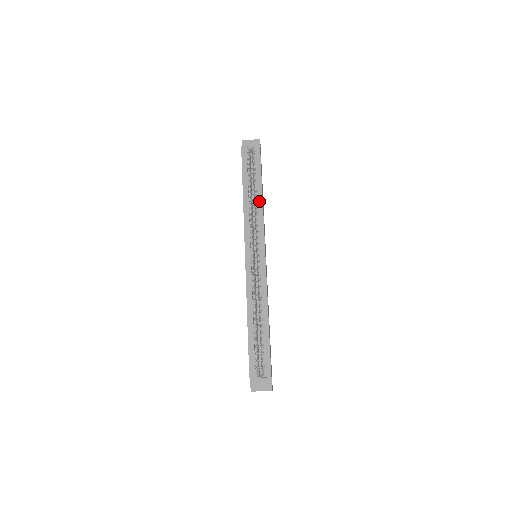
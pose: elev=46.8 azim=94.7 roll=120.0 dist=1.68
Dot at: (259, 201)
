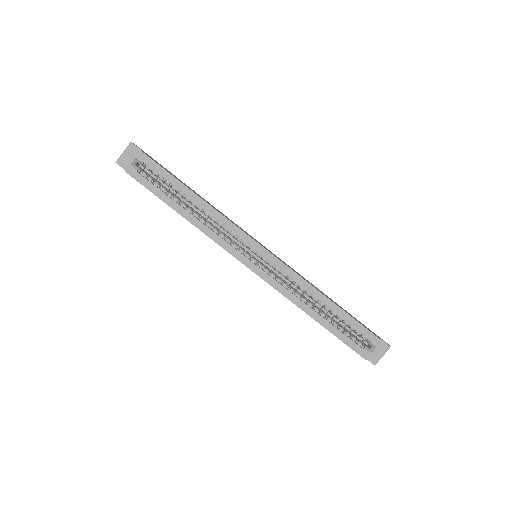
Dot at: (205, 208)
